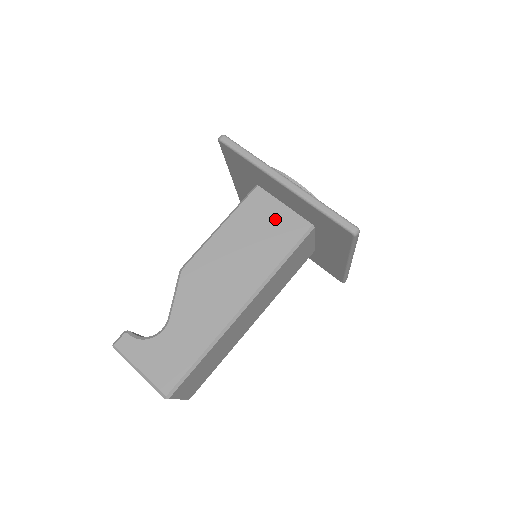
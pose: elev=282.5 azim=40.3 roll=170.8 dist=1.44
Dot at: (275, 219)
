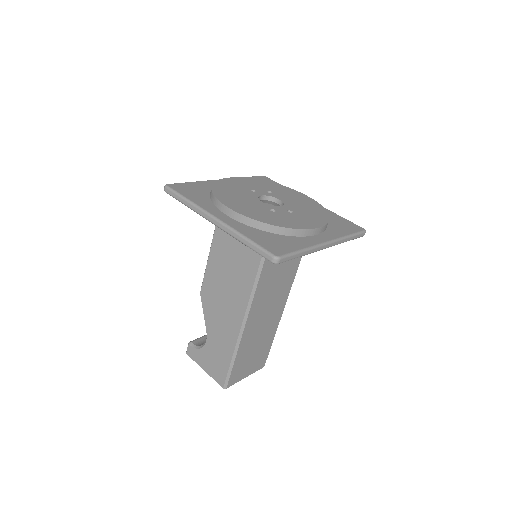
Dot at: occluded
